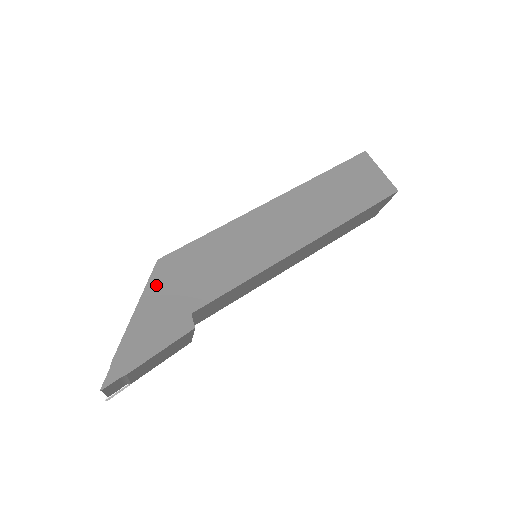
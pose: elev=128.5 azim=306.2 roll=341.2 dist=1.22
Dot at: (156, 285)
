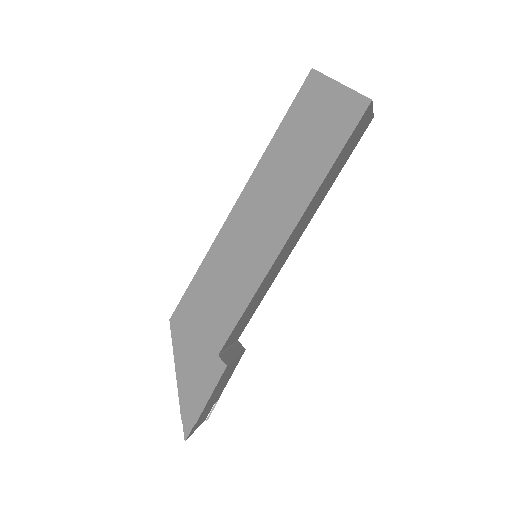
Dot at: (180, 343)
